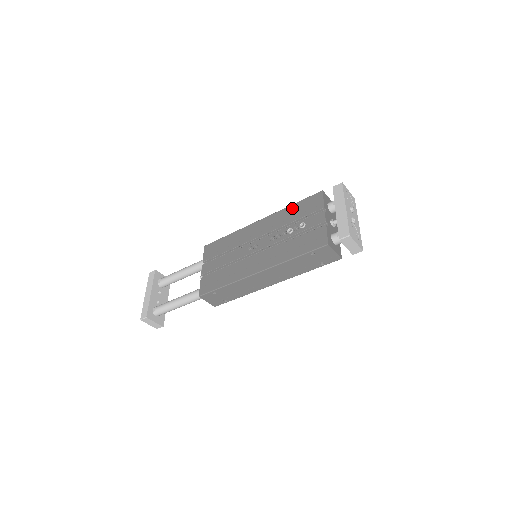
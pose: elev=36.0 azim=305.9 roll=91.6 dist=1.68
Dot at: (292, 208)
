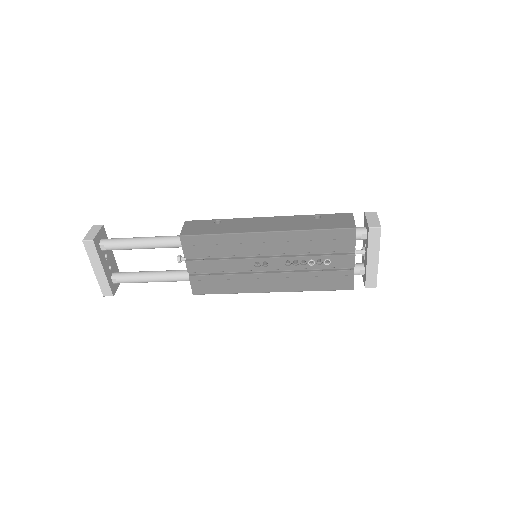
Dot at: (315, 235)
